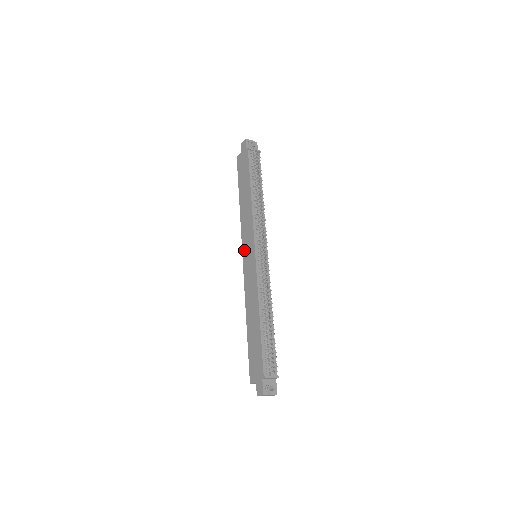
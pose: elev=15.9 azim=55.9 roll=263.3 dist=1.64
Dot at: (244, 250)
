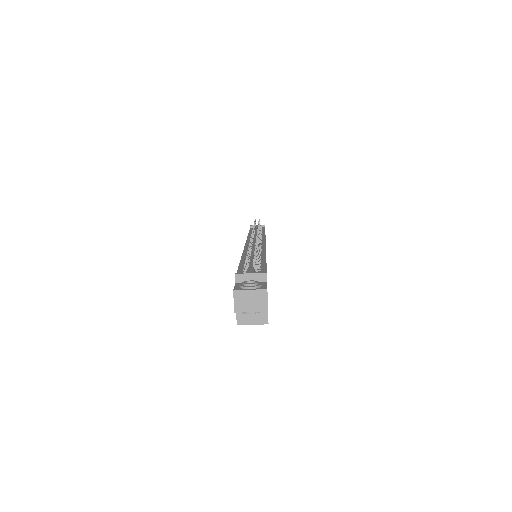
Dot at: occluded
